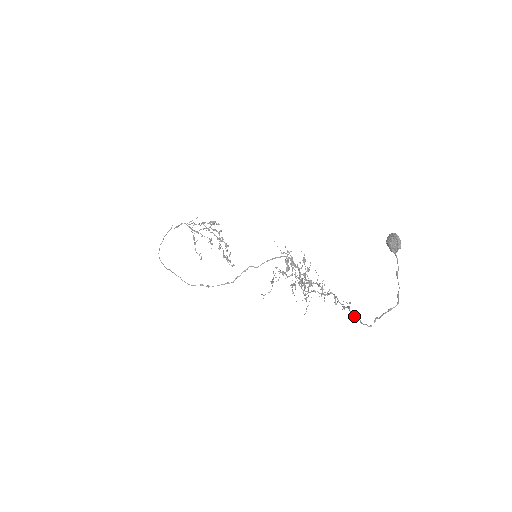
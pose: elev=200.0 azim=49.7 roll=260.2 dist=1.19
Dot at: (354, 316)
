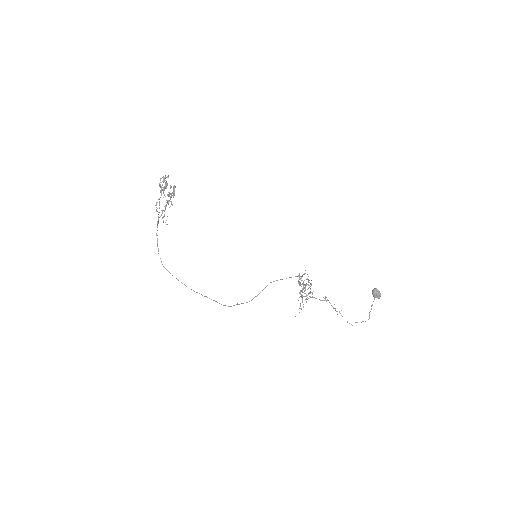
Dot at: occluded
